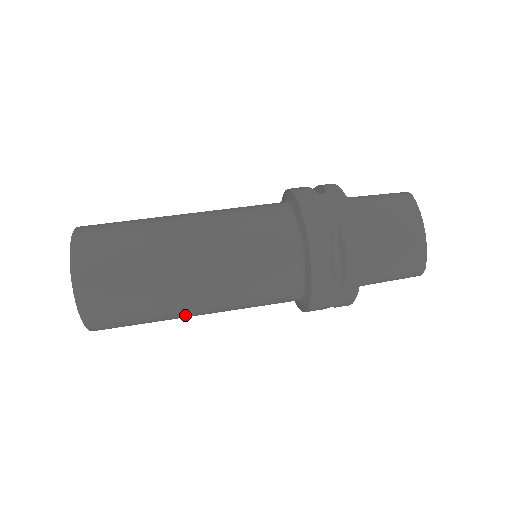
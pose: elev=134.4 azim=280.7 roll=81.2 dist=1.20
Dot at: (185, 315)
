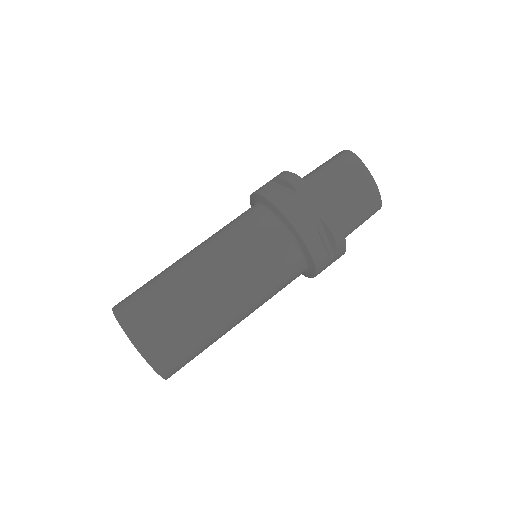
Dot at: occluded
